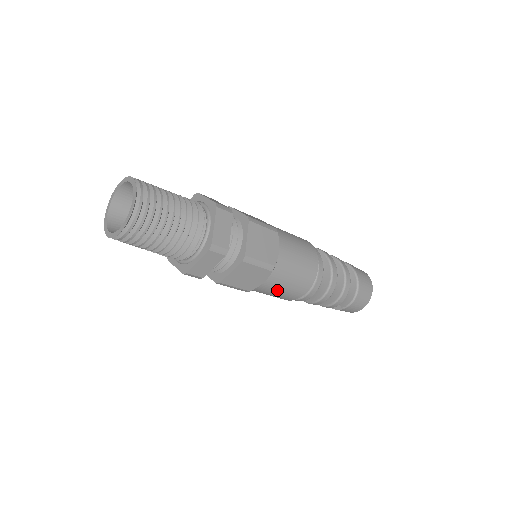
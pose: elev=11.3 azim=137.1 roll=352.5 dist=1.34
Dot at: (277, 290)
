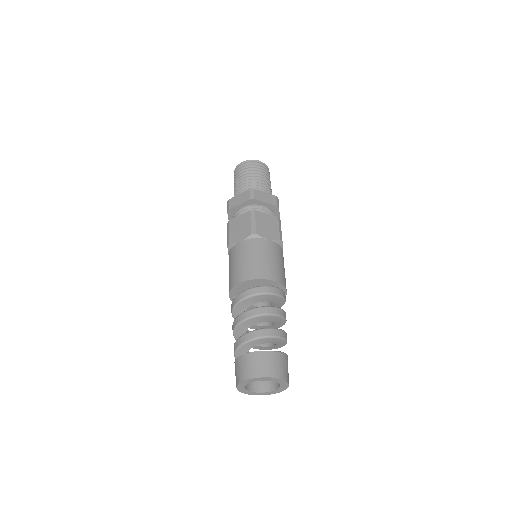
Dot at: (265, 255)
